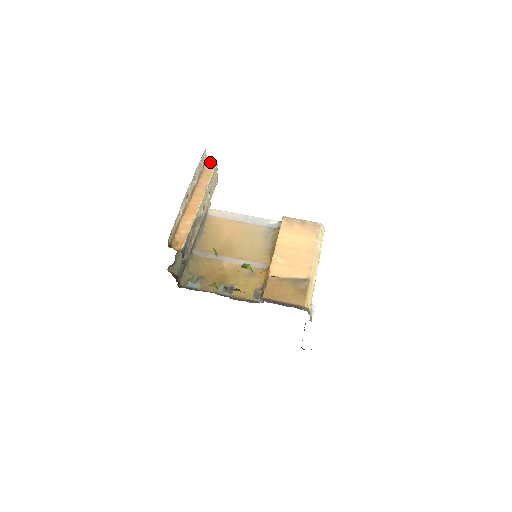
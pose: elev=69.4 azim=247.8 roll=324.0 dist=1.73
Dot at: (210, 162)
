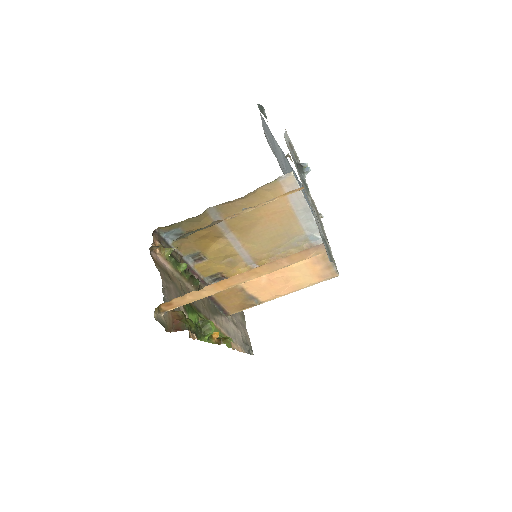
Dot at: occluded
